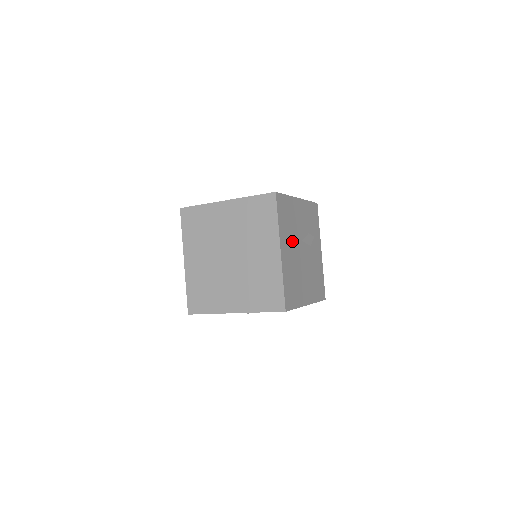
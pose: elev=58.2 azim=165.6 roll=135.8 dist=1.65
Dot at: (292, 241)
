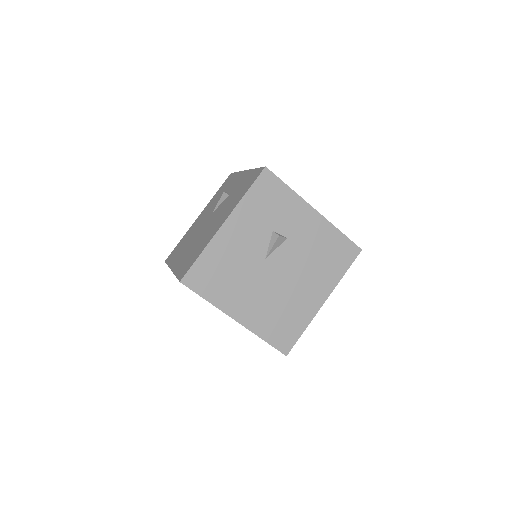
Dot at: (247, 284)
